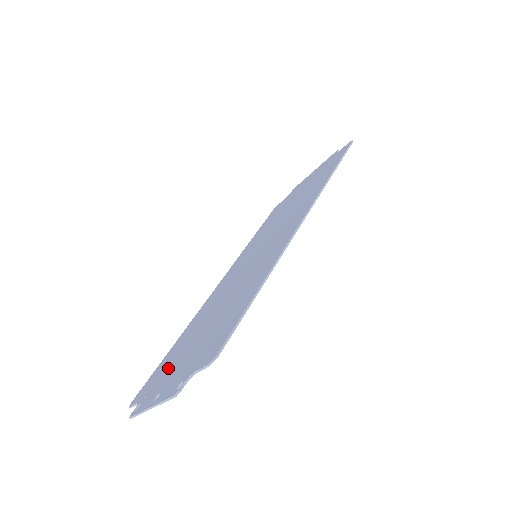
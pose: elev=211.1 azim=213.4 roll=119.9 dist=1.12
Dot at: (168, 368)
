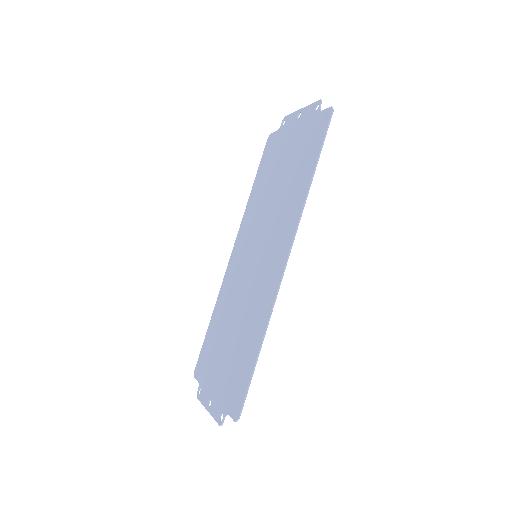
Dot at: (211, 364)
